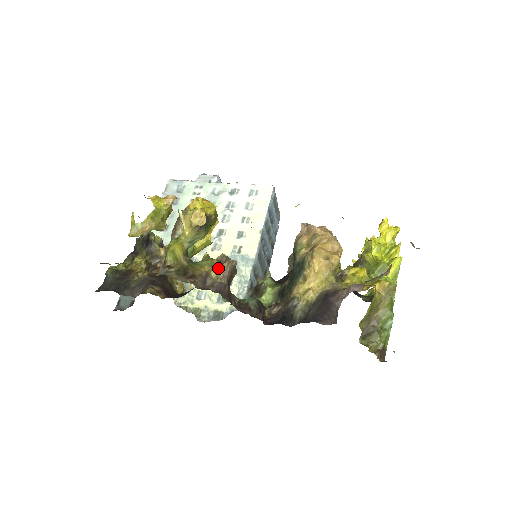
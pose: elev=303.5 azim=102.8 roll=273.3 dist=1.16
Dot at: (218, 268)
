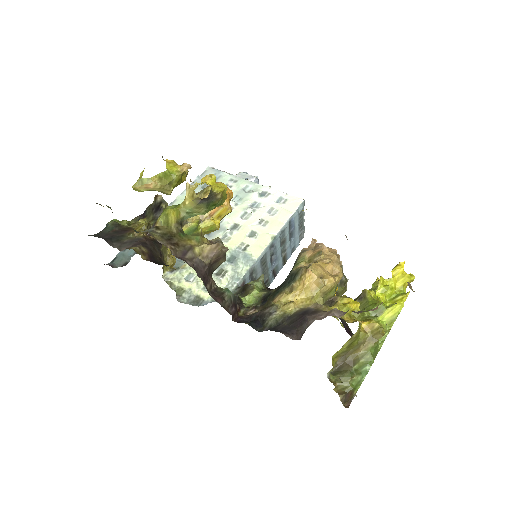
Dot at: (205, 246)
